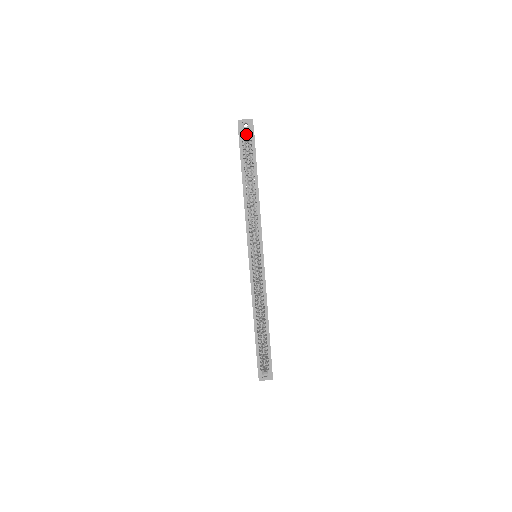
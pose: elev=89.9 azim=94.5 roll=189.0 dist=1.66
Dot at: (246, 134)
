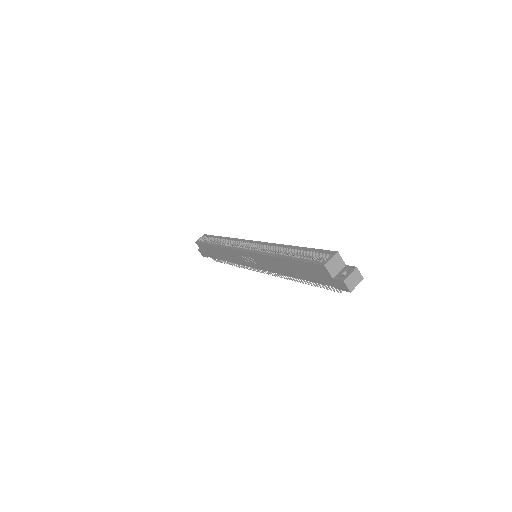
Dot at: occluded
